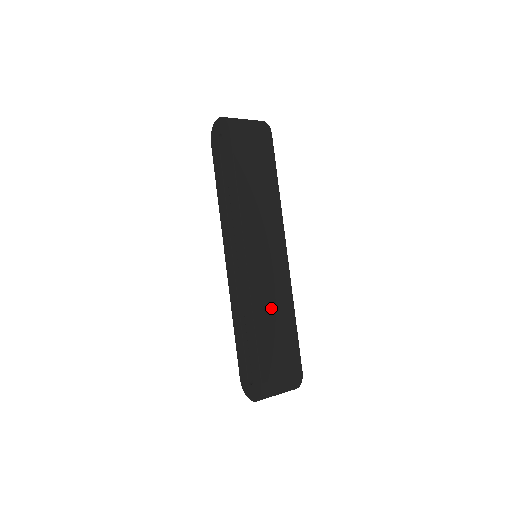
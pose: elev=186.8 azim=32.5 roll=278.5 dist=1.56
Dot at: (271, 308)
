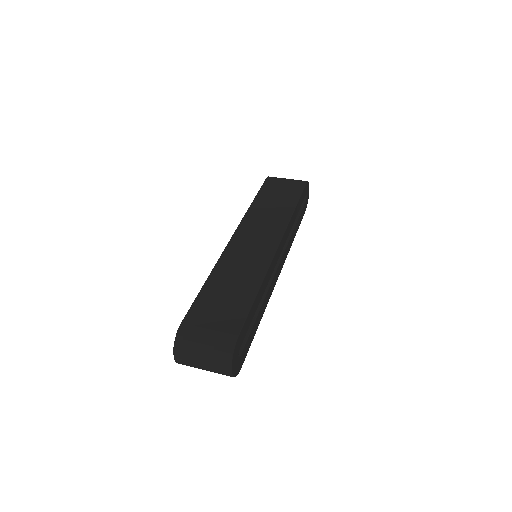
Dot at: (234, 274)
